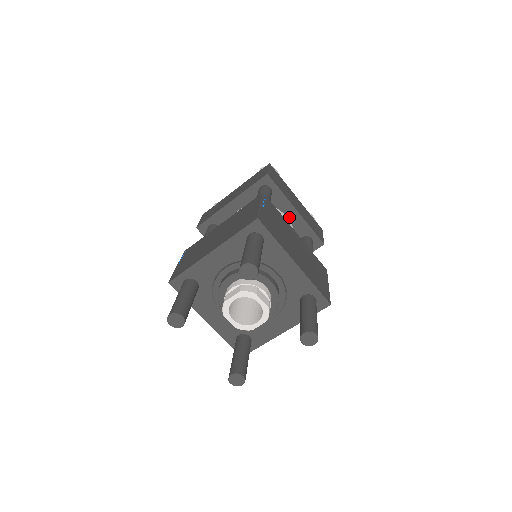
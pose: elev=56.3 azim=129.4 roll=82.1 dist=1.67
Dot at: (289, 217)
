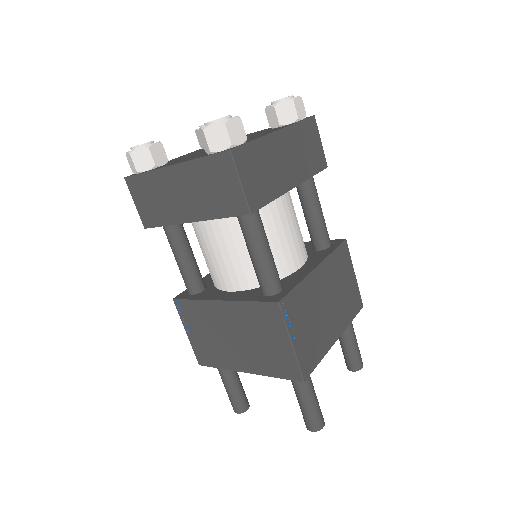
Dot at: occluded
